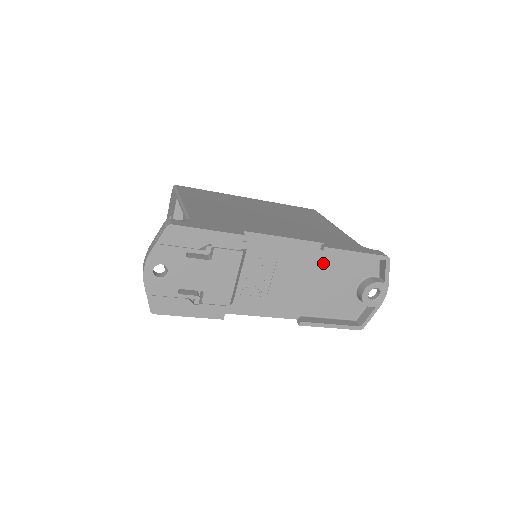
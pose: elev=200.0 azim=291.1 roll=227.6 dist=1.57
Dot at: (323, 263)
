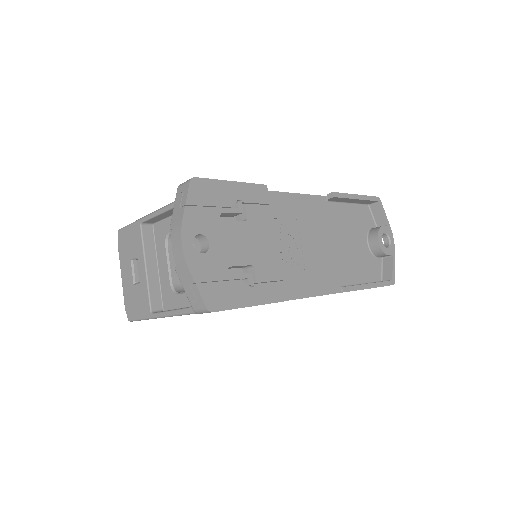
Dot at: (333, 219)
